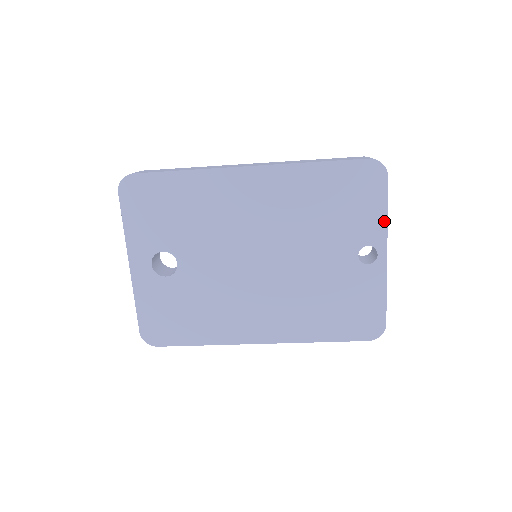
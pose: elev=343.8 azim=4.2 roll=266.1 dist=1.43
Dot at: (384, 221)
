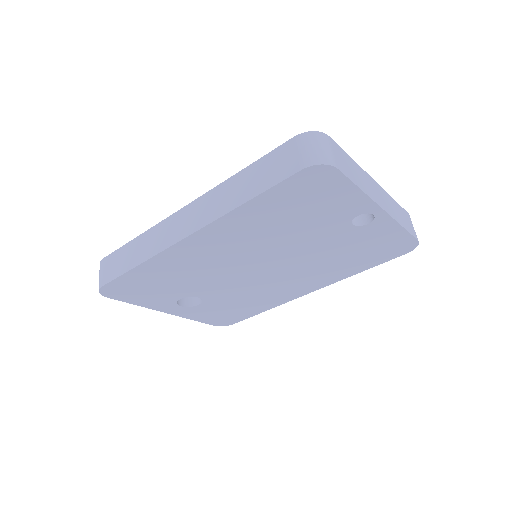
Dot at: (361, 195)
